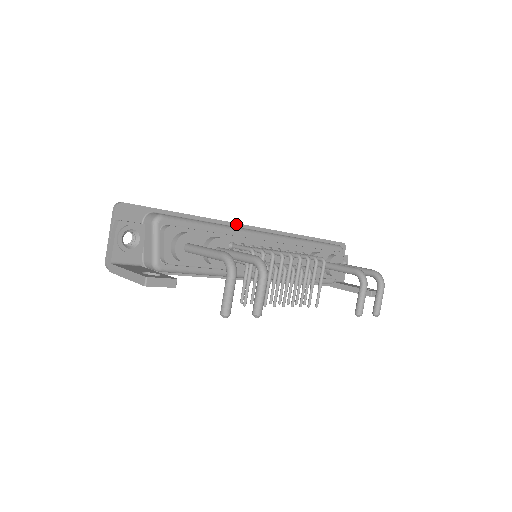
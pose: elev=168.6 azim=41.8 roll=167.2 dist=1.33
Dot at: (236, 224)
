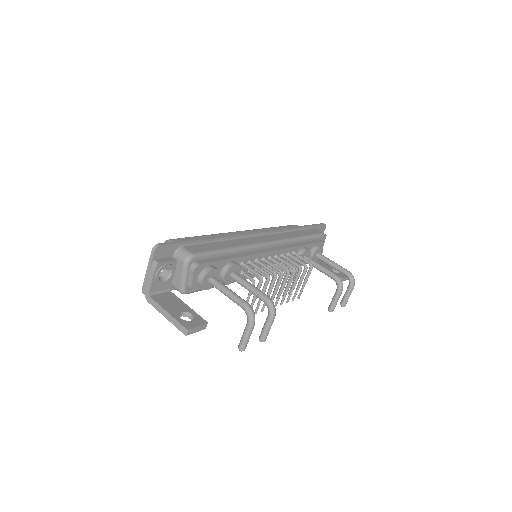
Dot at: (245, 235)
